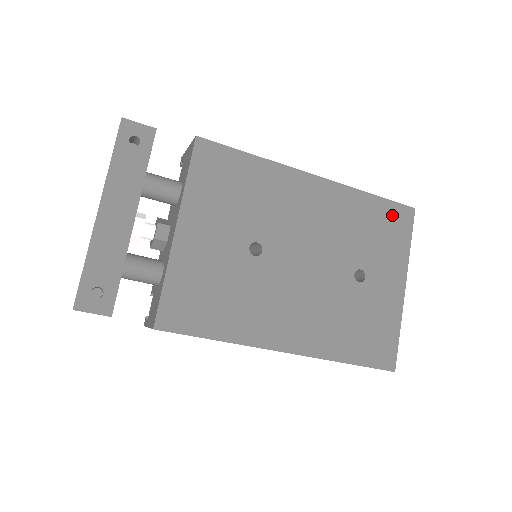
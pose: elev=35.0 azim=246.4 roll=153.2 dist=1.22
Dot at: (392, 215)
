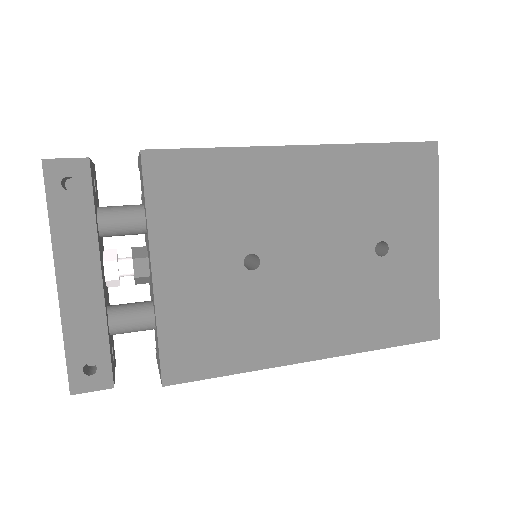
Dot at: (410, 161)
